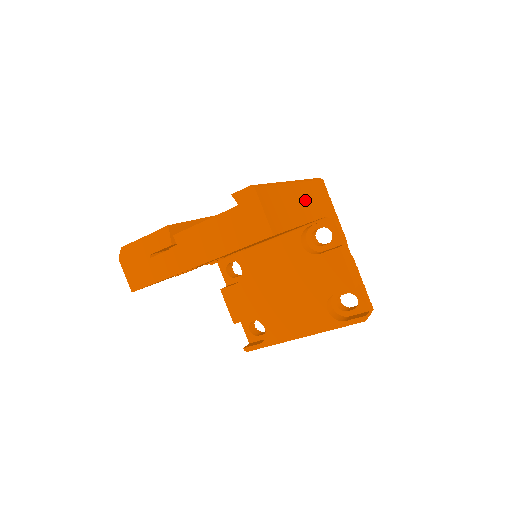
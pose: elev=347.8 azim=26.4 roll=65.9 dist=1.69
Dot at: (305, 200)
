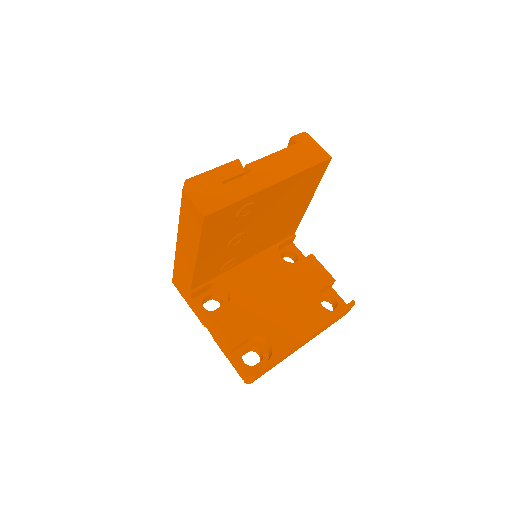
Dot at: occluded
